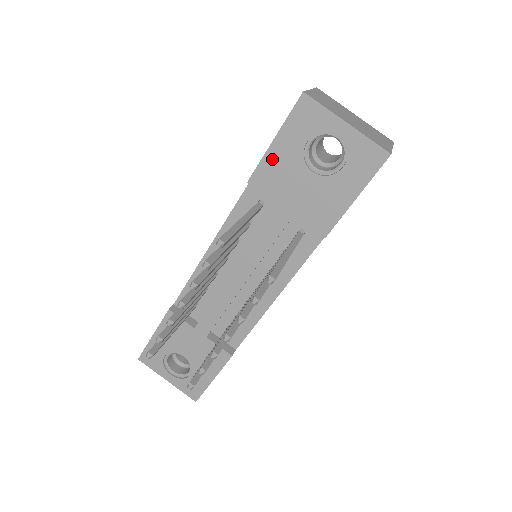
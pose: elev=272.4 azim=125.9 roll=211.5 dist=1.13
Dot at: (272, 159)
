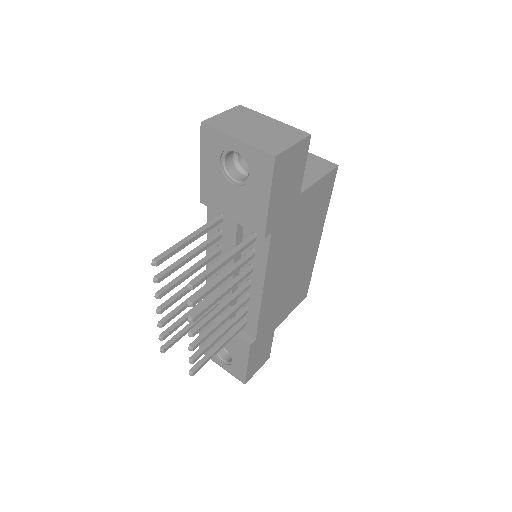
Dot at: (206, 180)
